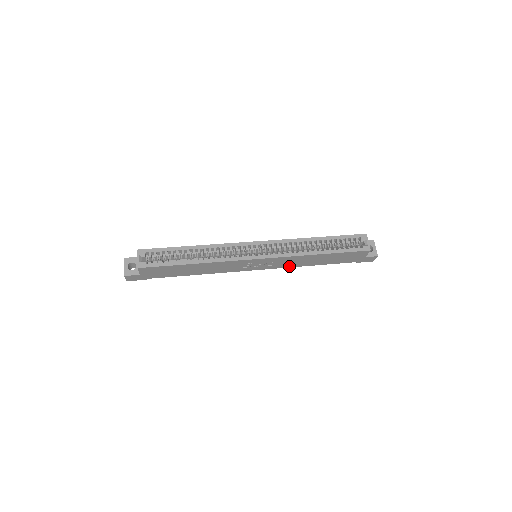
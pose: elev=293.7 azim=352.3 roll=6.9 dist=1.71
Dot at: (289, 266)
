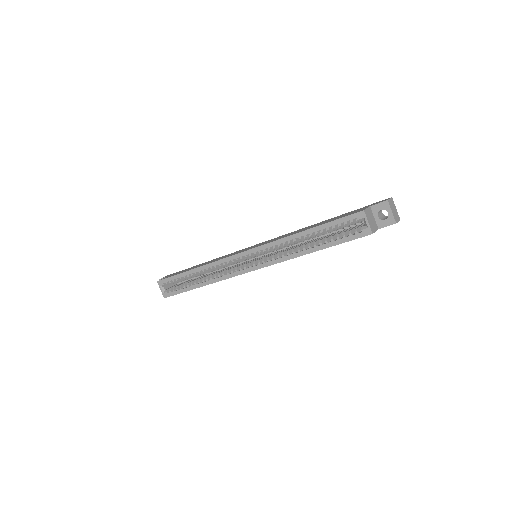
Dot at: occluded
